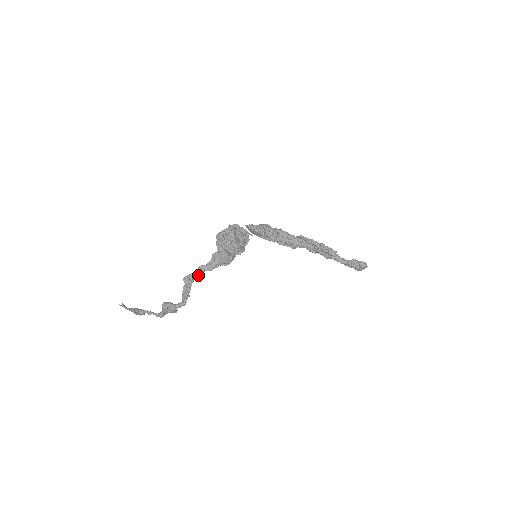
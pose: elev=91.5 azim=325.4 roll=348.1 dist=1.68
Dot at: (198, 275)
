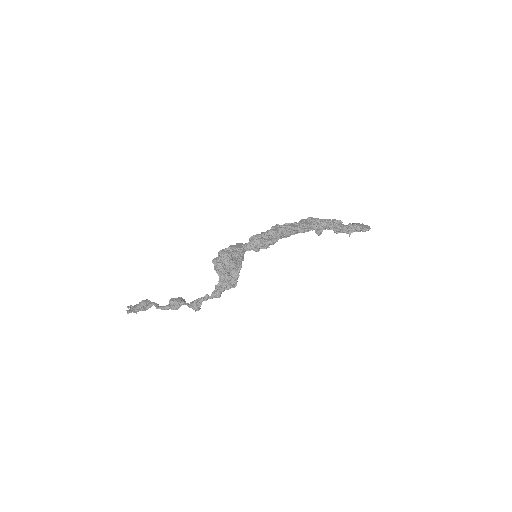
Dot at: occluded
